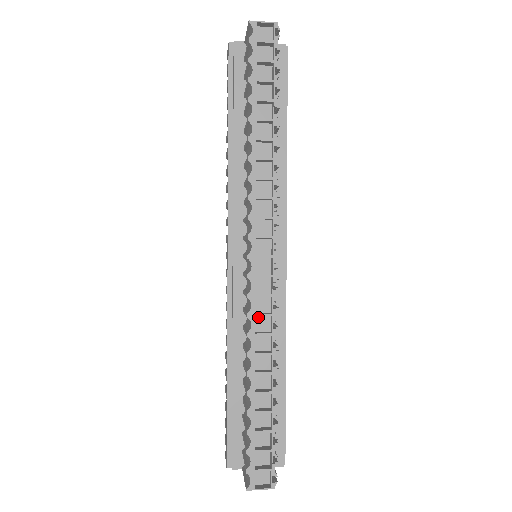
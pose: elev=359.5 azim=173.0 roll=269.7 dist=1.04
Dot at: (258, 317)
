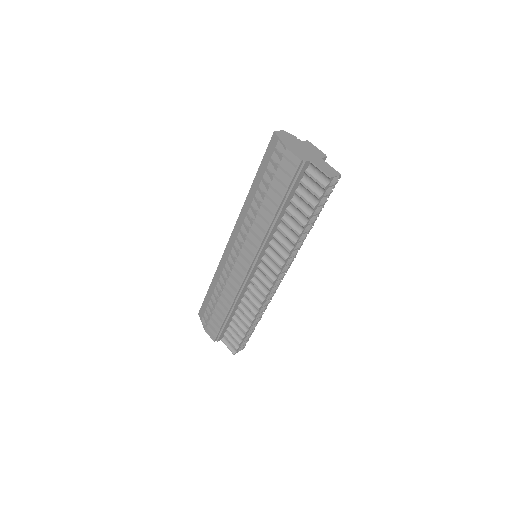
Dot at: occluded
